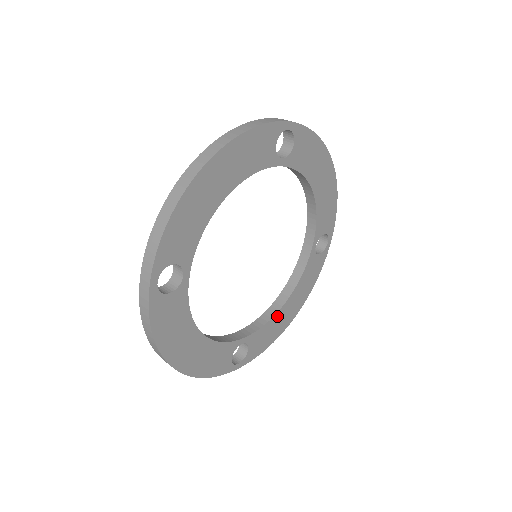
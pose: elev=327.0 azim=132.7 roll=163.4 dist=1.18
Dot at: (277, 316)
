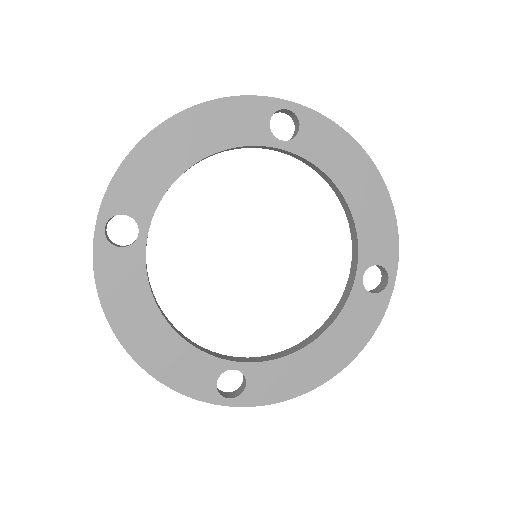
Dot at: (298, 357)
